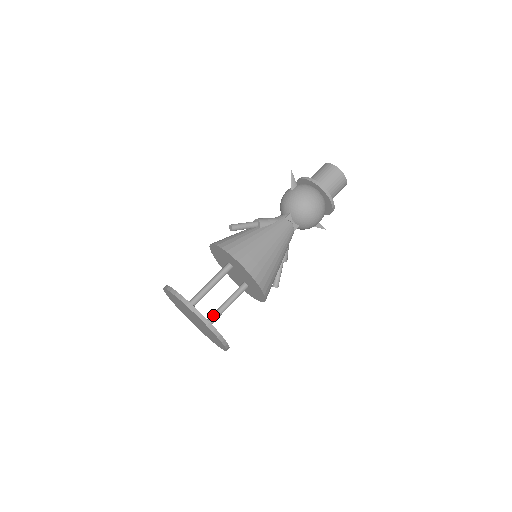
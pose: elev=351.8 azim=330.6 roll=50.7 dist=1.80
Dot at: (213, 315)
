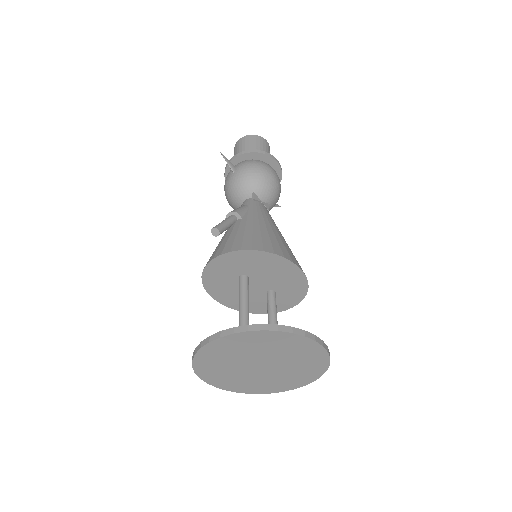
Dot at: occluded
